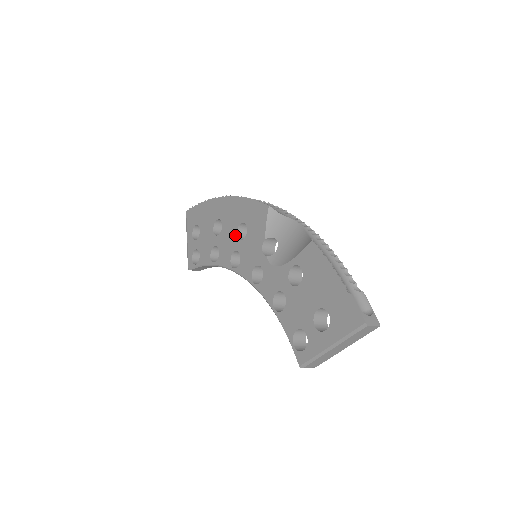
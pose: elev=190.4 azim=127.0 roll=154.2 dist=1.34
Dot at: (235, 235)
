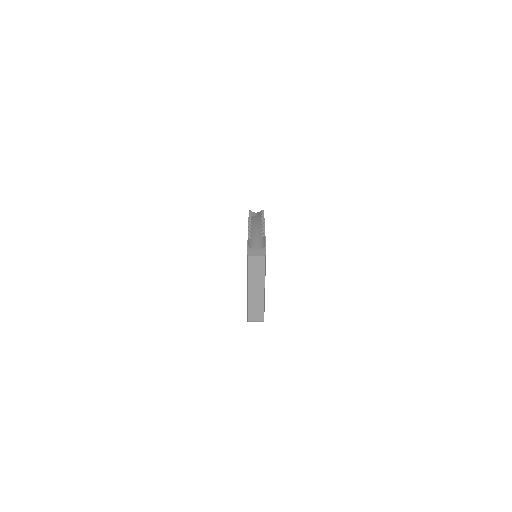
Dot at: occluded
